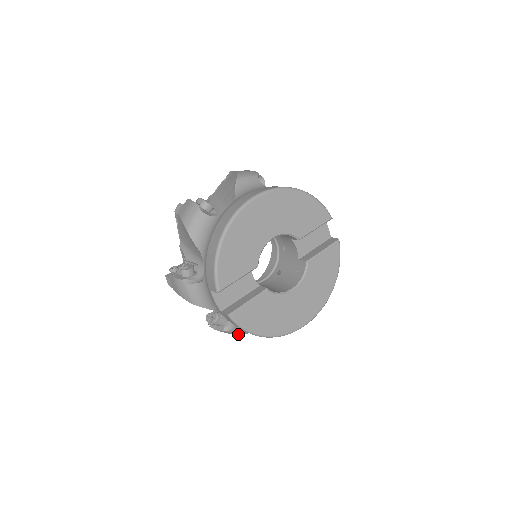
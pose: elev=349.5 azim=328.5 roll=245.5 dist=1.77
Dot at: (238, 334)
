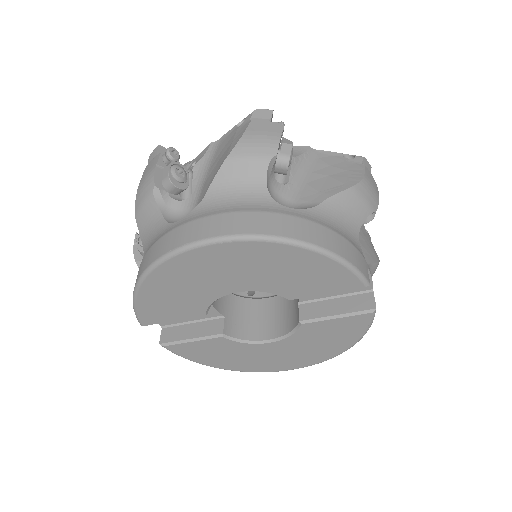
Dot at: occluded
